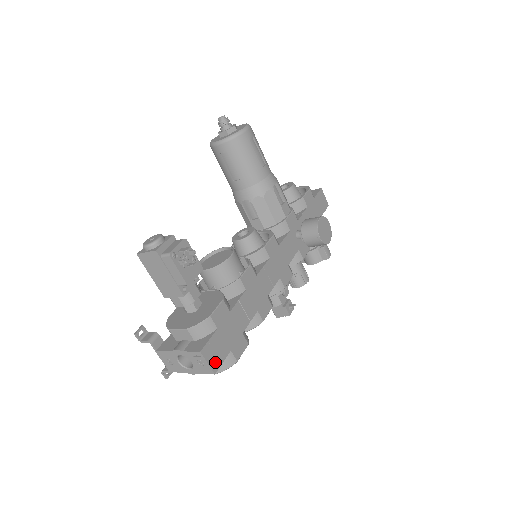
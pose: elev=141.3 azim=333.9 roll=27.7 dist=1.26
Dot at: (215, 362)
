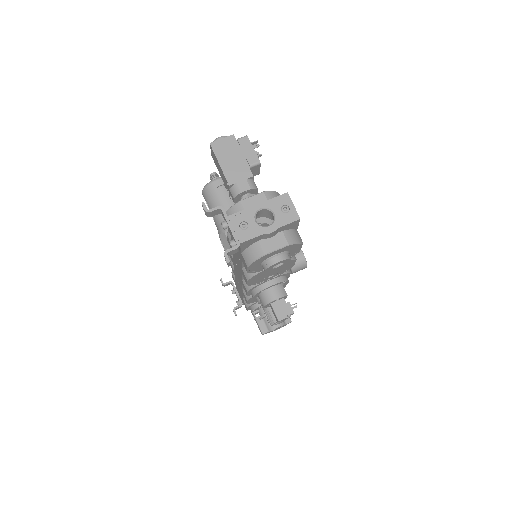
Dot at: occluded
